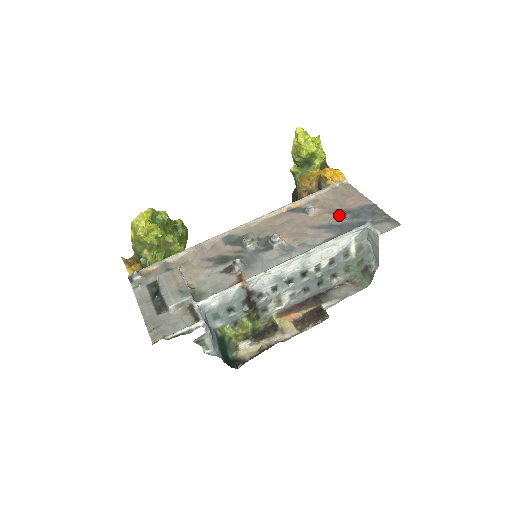
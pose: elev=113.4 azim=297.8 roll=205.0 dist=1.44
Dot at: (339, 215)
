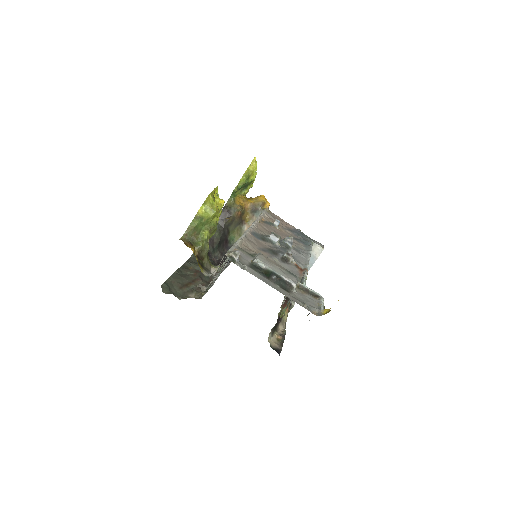
Dot at: (292, 232)
